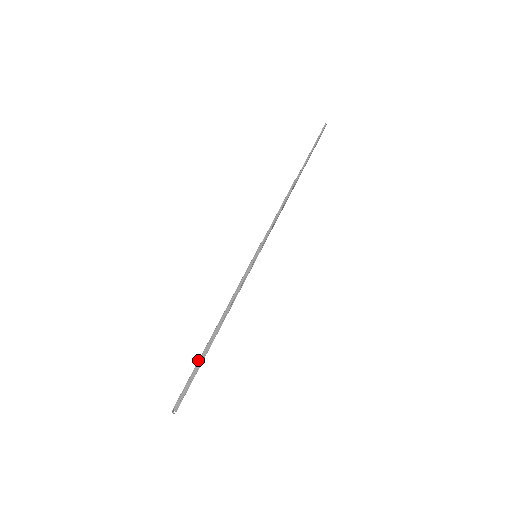
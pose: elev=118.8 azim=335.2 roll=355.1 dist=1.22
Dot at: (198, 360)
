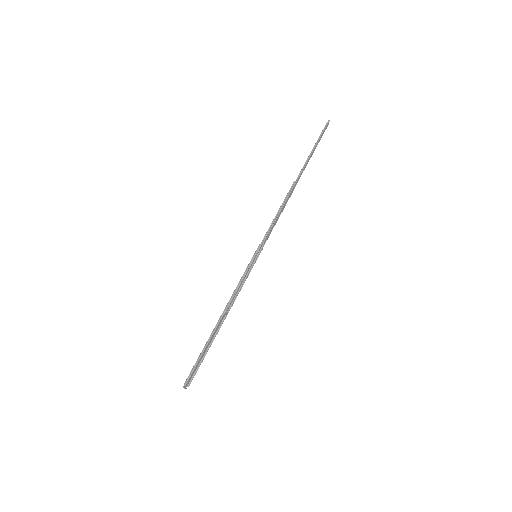
Dot at: occluded
